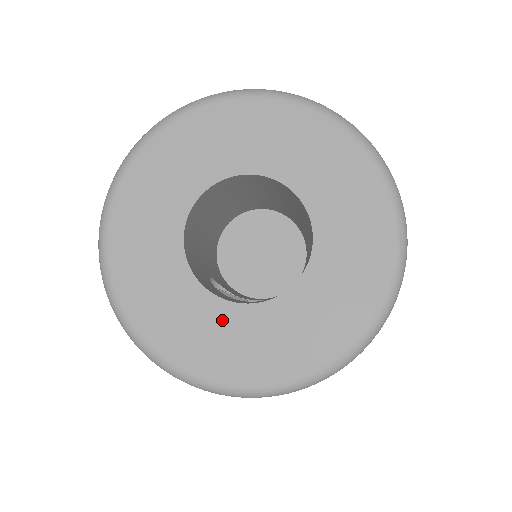
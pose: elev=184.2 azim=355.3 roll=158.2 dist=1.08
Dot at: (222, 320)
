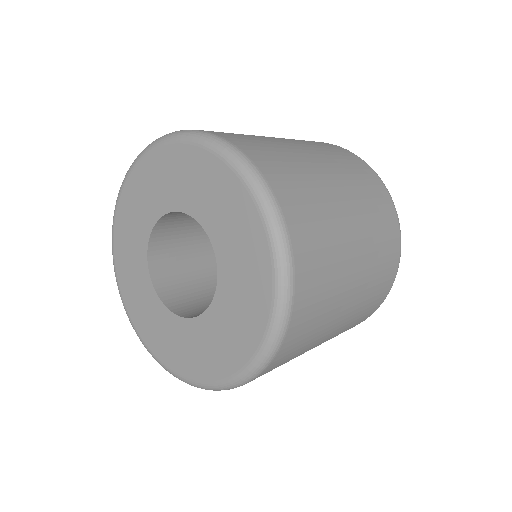
Dot at: (196, 334)
